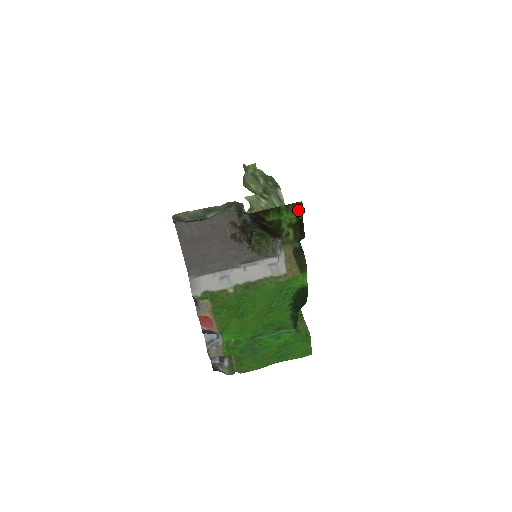
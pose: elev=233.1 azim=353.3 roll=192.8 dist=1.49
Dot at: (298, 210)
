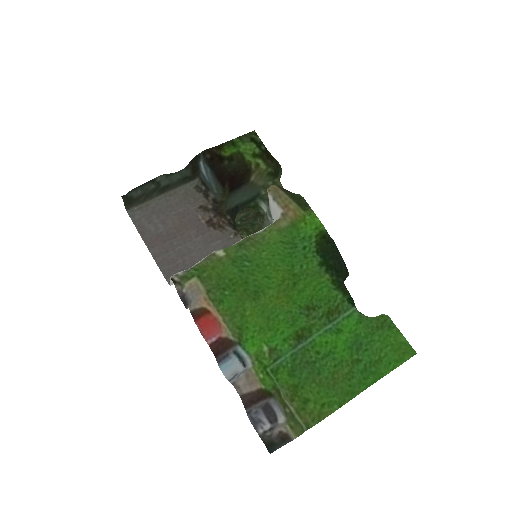
Dot at: (255, 140)
